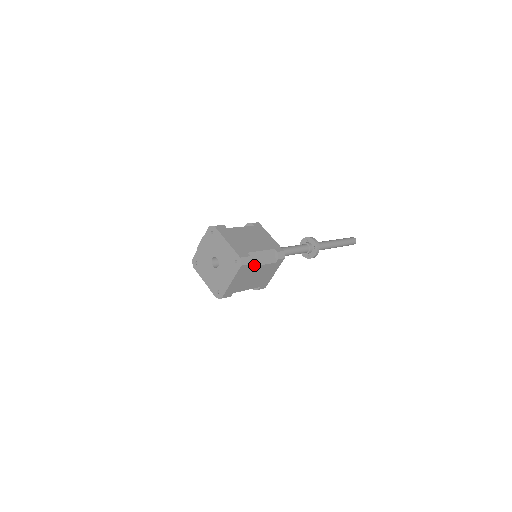
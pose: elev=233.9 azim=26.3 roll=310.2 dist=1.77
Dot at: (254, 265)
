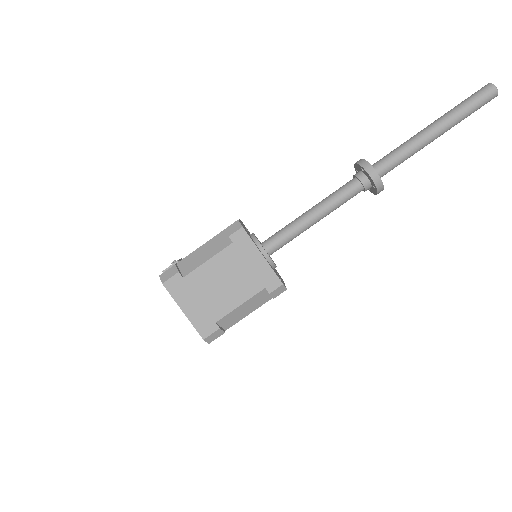
Dot at: (233, 323)
